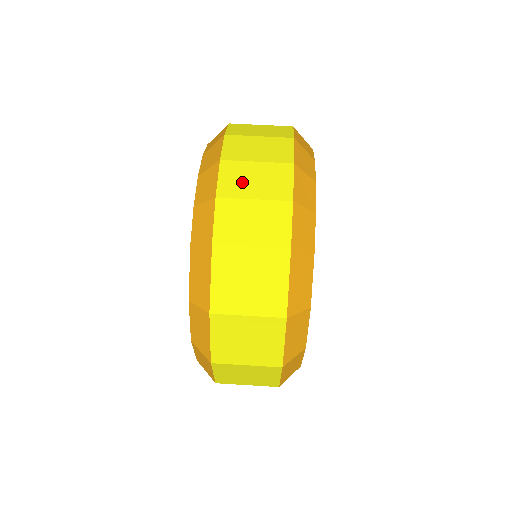
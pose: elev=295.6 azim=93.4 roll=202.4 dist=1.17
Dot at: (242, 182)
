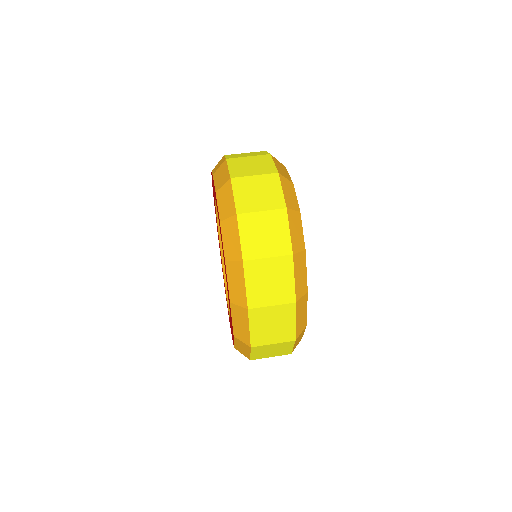
Dot at: occluded
